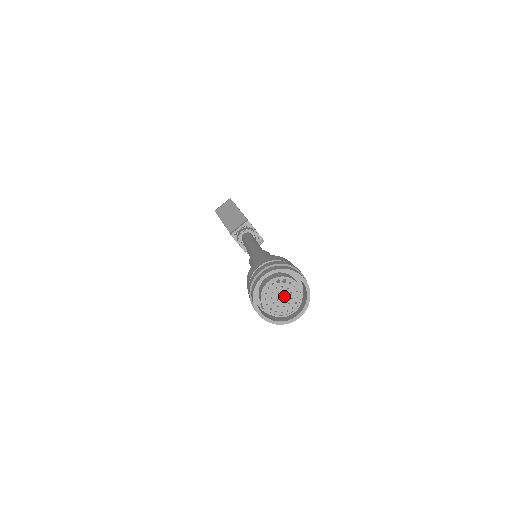
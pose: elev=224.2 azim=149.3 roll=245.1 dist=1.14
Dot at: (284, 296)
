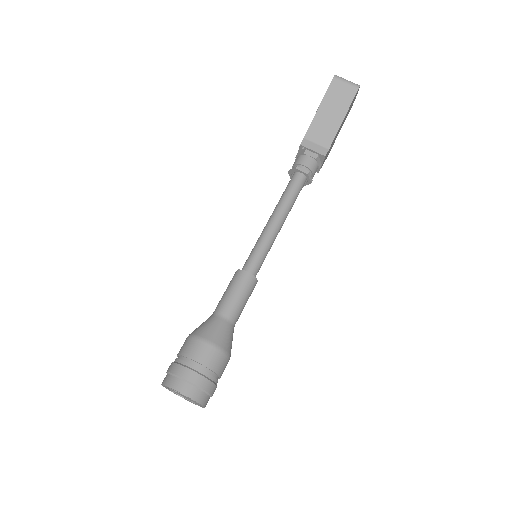
Dot at: (185, 396)
